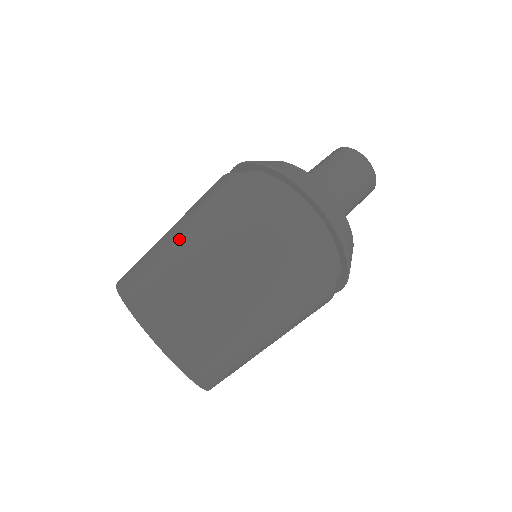
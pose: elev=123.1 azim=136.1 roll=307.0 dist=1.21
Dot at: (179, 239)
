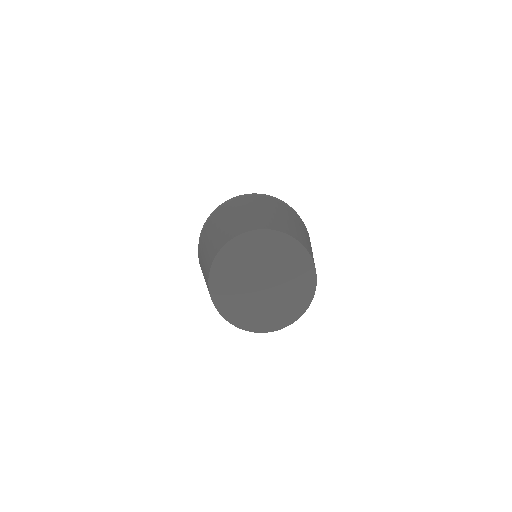
Dot at: (204, 260)
